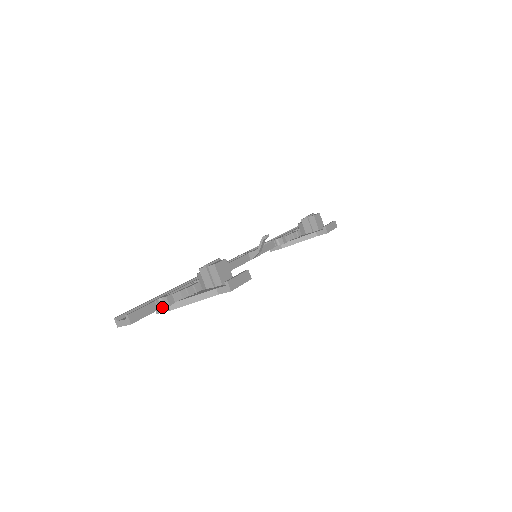
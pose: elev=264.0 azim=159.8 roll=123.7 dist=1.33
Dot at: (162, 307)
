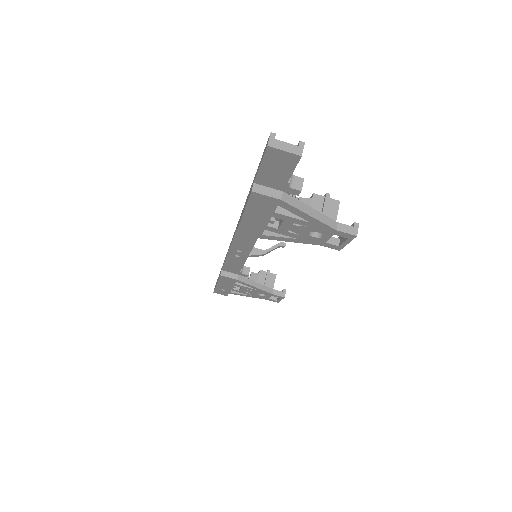
Dot at: (289, 185)
